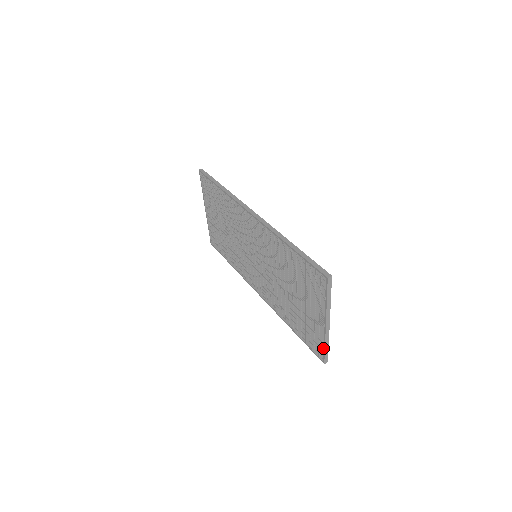
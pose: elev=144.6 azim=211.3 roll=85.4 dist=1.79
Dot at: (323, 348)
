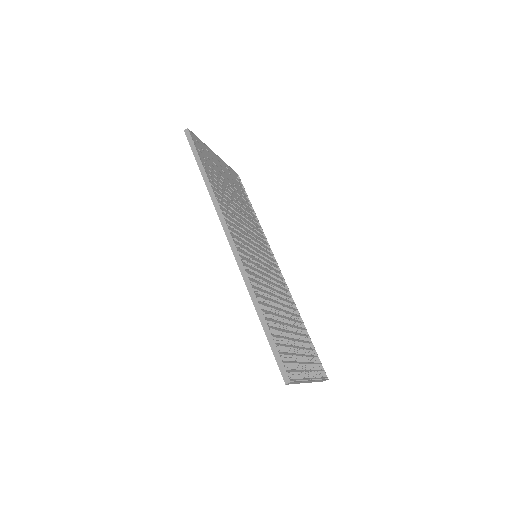
Dot at: occluded
